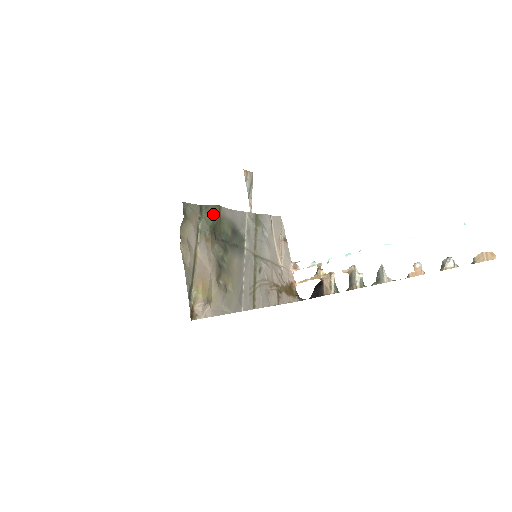
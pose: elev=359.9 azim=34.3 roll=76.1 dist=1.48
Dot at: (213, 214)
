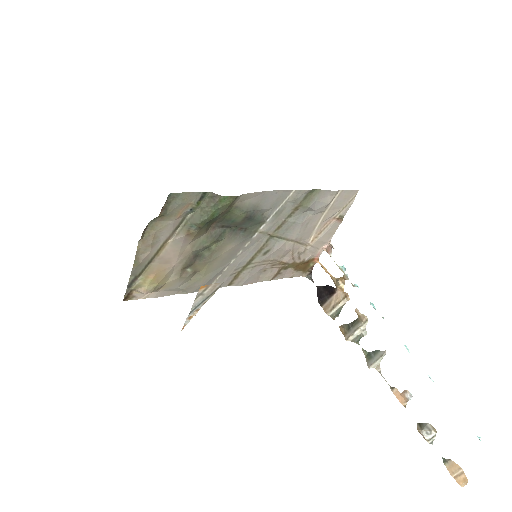
Dot at: (217, 207)
